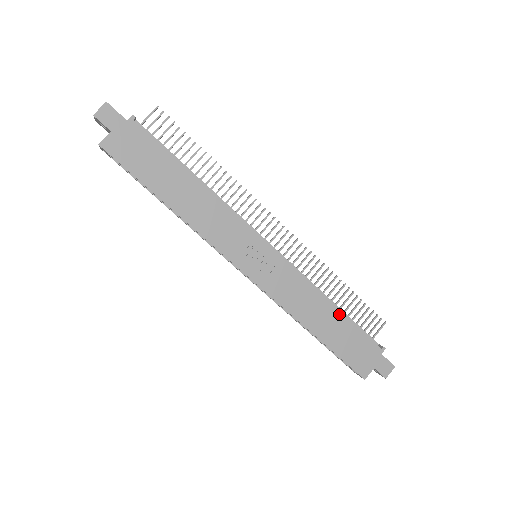
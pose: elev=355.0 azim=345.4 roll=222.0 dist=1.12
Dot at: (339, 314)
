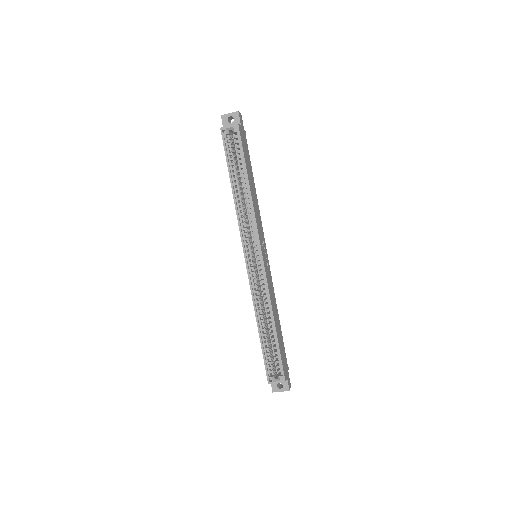
Dot at: (280, 325)
